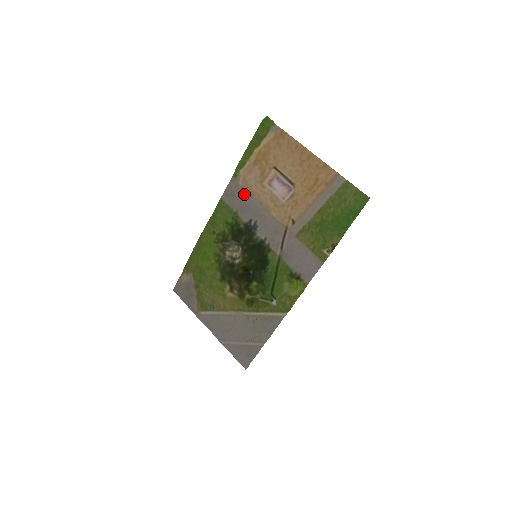
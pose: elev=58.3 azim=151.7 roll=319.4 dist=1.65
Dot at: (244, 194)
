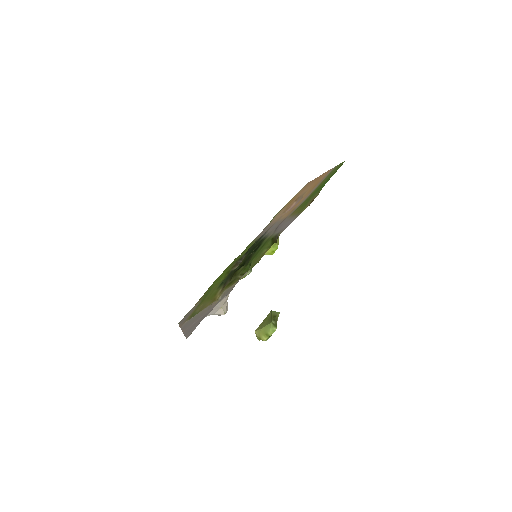
Dot at: (269, 226)
